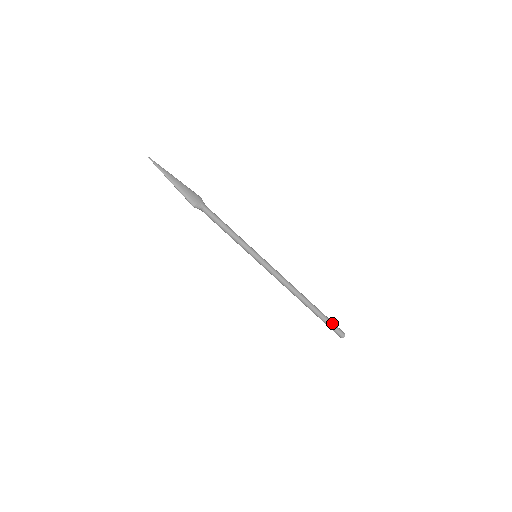
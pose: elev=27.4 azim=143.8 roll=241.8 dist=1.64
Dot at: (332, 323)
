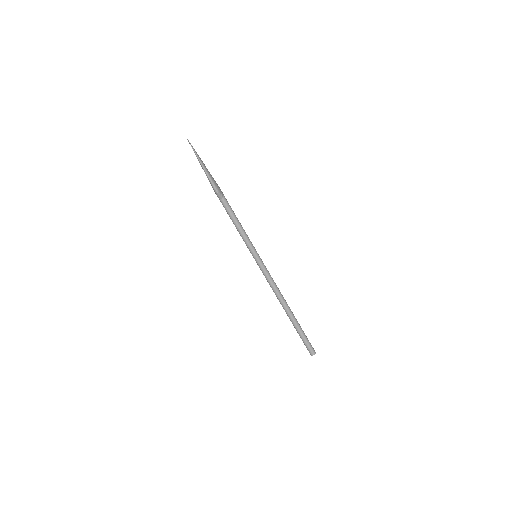
Dot at: (307, 338)
